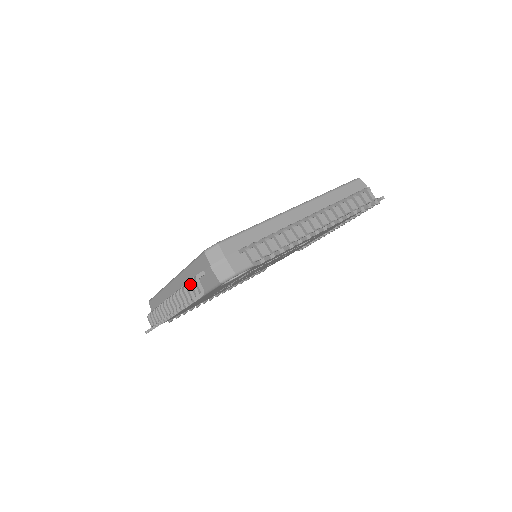
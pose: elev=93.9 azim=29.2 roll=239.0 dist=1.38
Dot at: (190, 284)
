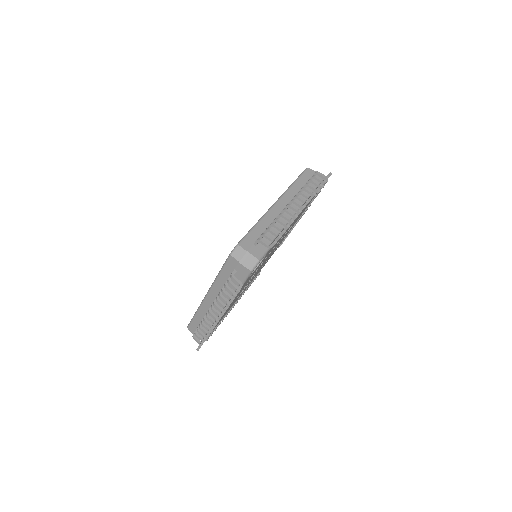
Dot at: (228, 283)
